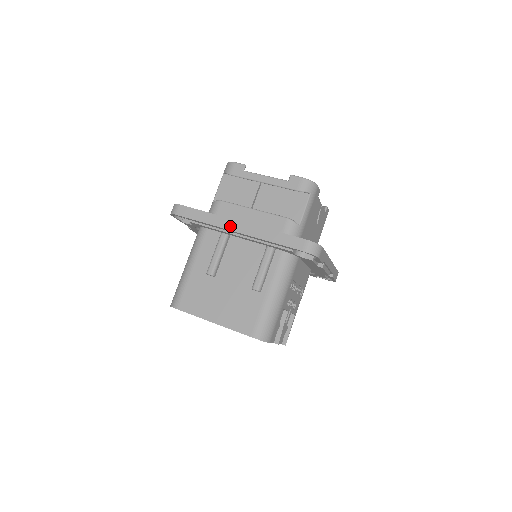
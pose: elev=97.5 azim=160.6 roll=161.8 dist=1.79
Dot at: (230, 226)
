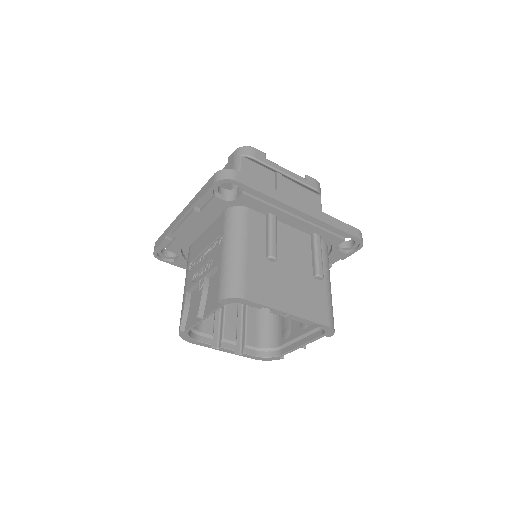
Dot at: (296, 205)
